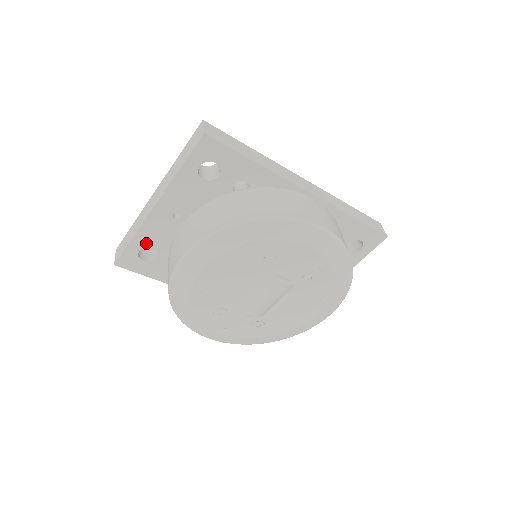
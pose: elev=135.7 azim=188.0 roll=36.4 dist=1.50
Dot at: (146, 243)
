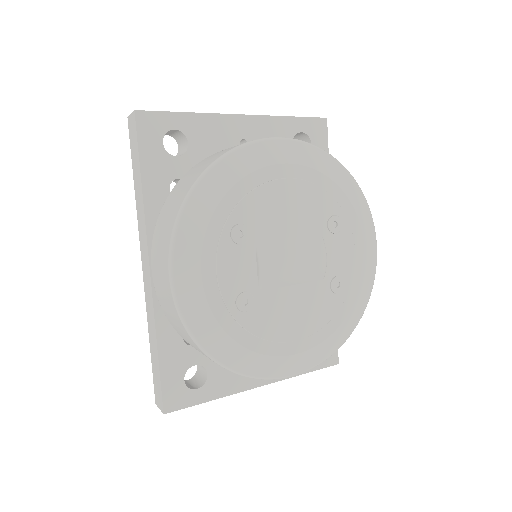
Dot at: (191, 131)
